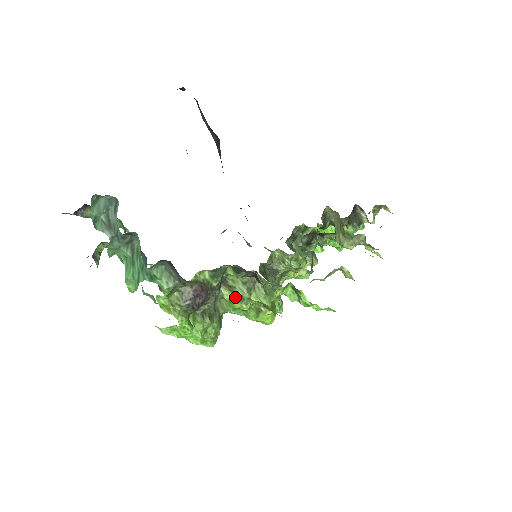
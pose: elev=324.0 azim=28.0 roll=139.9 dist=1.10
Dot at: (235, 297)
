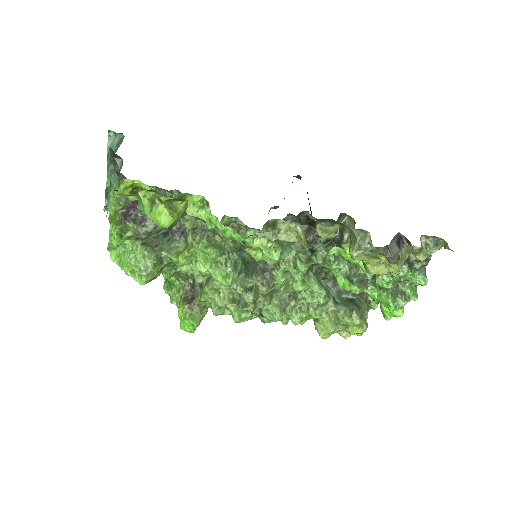
Dot at: (186, 247)
